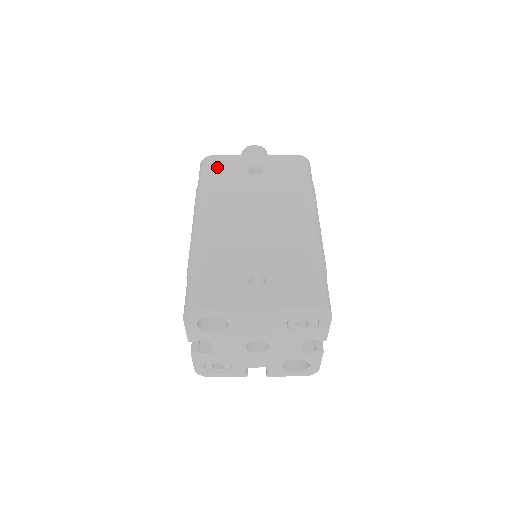
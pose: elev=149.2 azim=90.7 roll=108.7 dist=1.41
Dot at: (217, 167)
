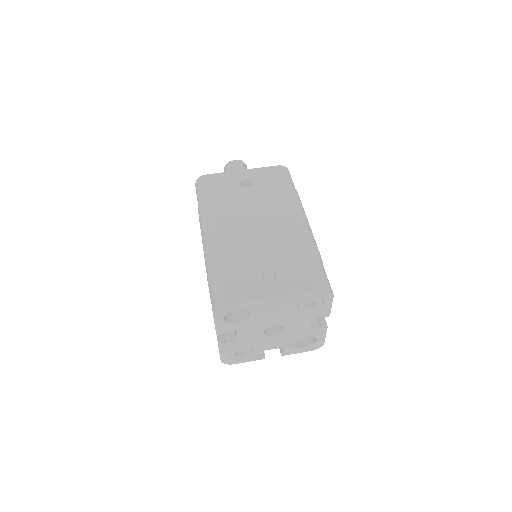
Dot at: (212, 184)
